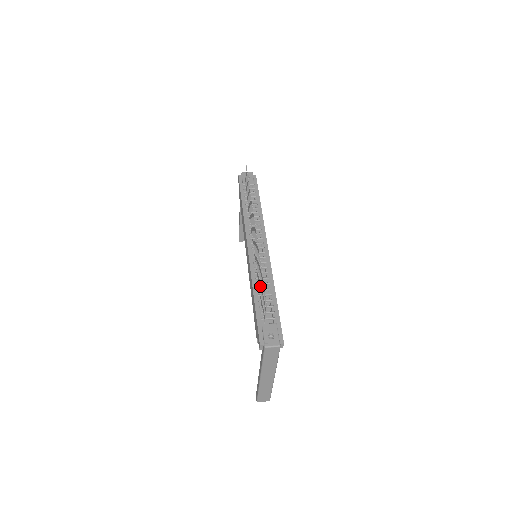
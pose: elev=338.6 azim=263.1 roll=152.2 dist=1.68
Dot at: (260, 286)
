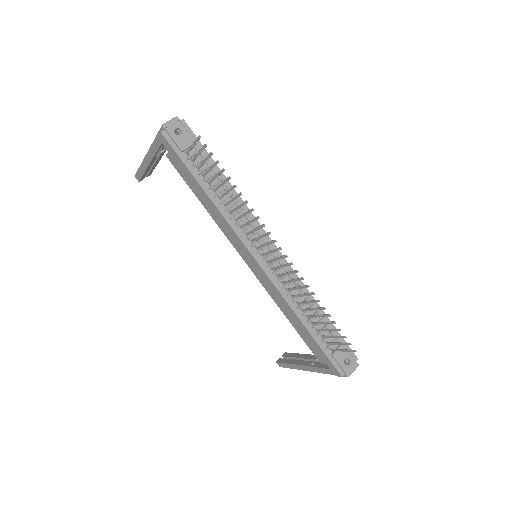
Dot at: occluded
